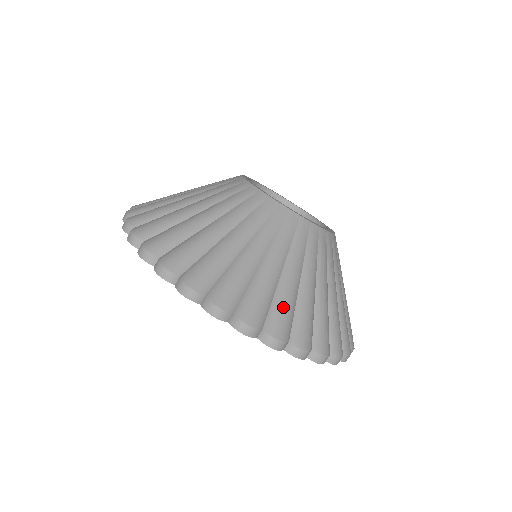
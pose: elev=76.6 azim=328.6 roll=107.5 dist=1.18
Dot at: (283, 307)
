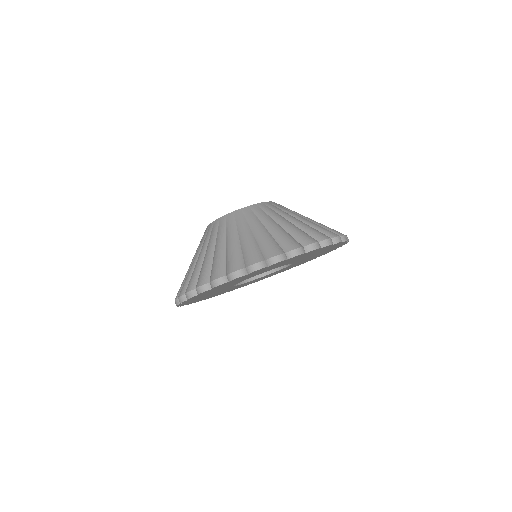
Dot at: (311, 230)
